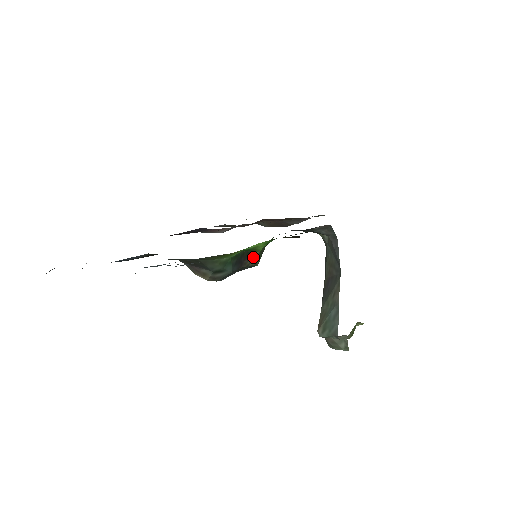
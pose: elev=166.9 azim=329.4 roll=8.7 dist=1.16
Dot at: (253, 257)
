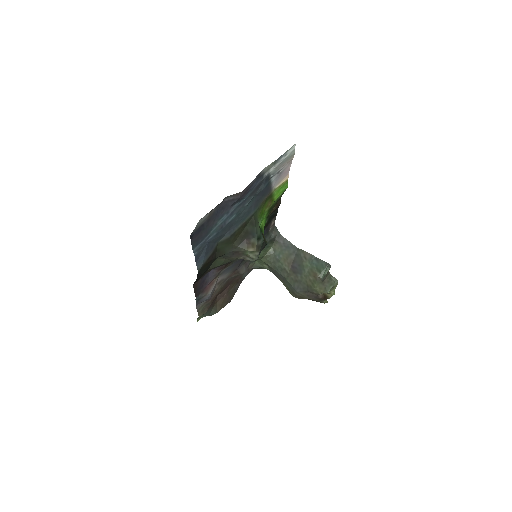
Dot at: (263, 236)
